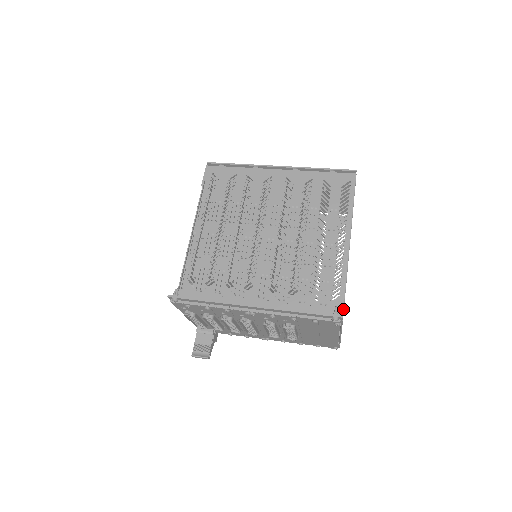
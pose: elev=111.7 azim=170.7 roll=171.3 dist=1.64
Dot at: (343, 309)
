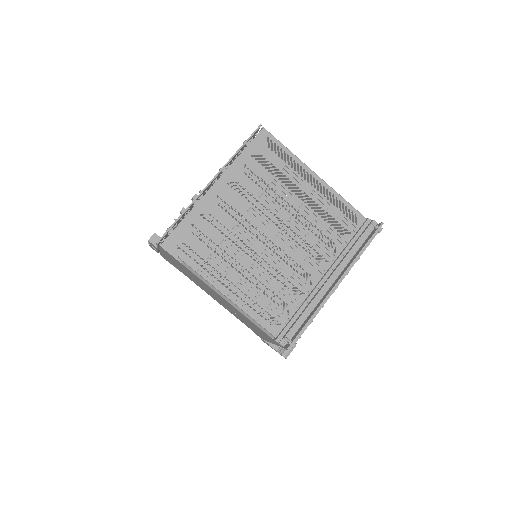
Dot at: (369, 219)
